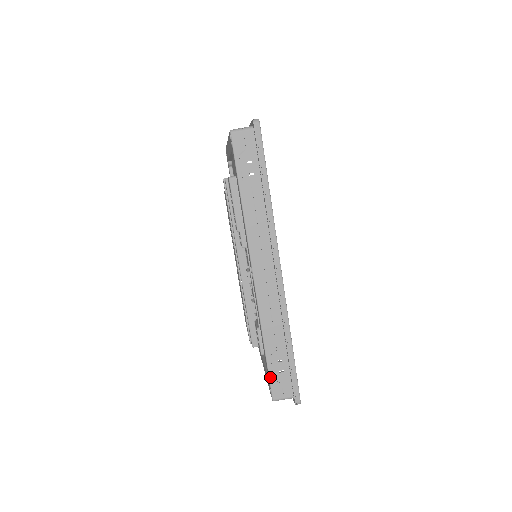
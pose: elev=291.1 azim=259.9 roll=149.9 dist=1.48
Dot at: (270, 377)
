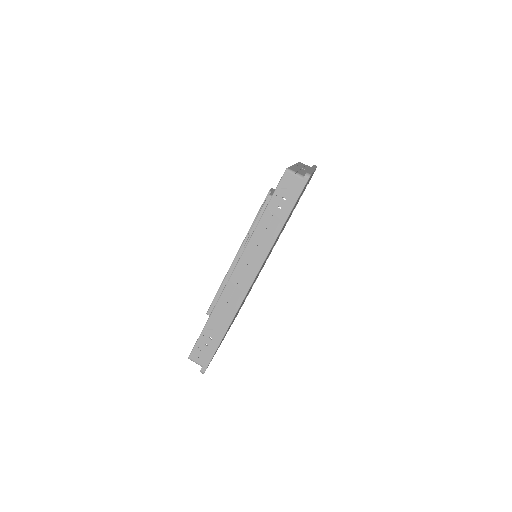
Dot at: (197, 343)
